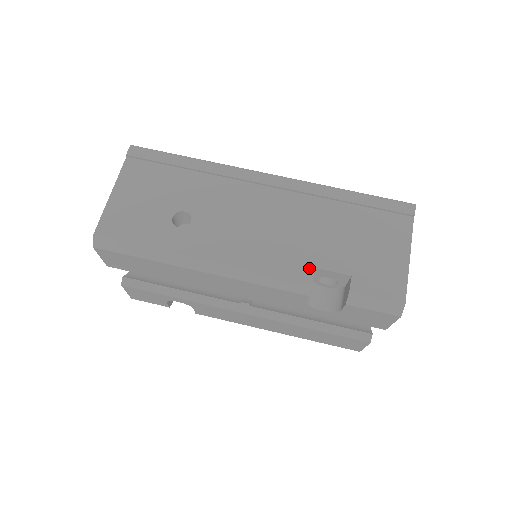
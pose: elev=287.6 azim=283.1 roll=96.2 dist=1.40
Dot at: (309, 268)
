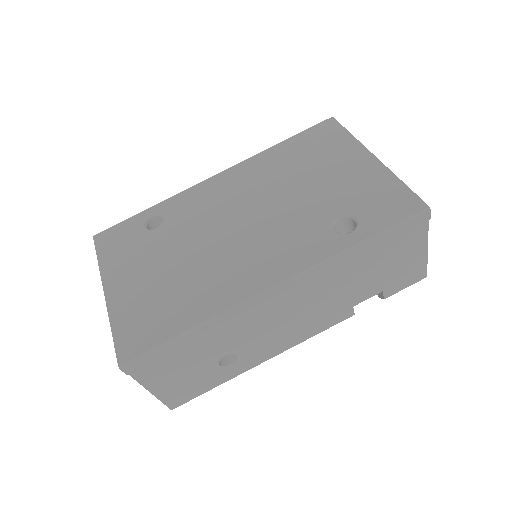
Dot at: (349, 310)
